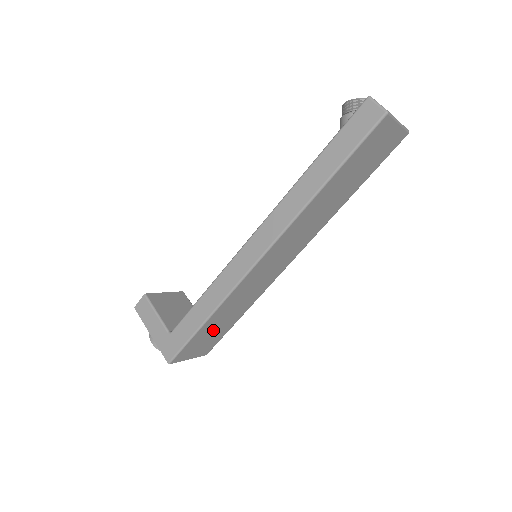
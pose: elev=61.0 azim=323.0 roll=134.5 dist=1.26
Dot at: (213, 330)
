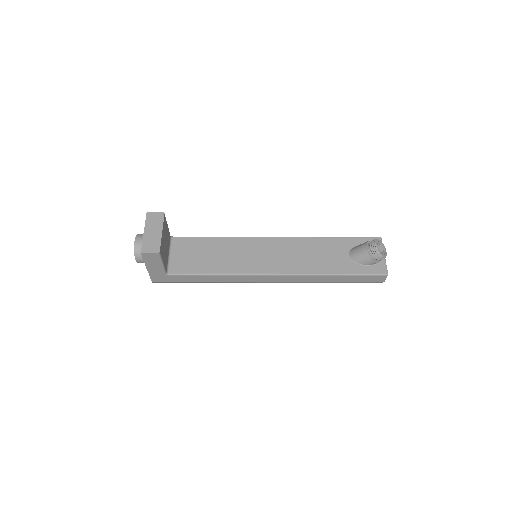
Dot at: occluded
